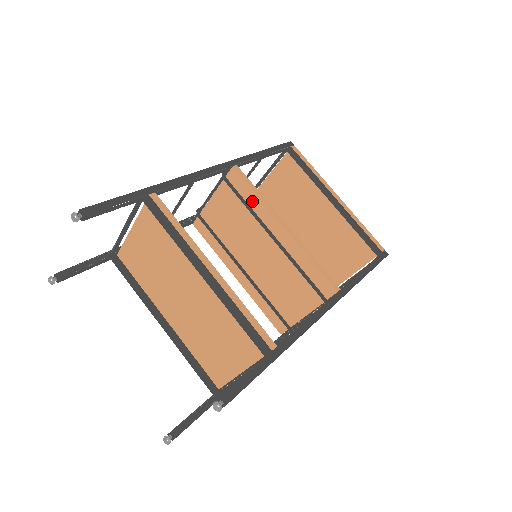
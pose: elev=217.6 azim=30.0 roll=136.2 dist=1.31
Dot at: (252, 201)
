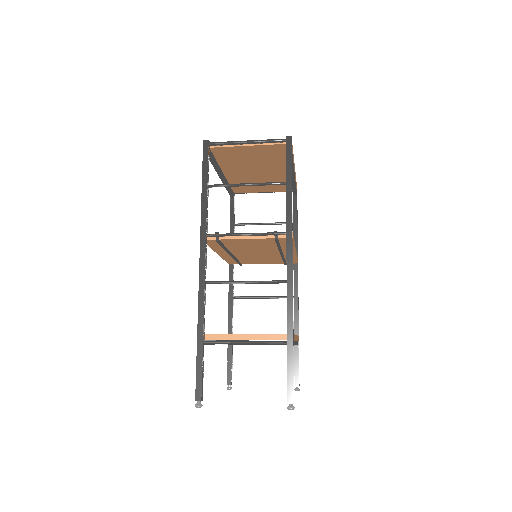
Dot at: occluded
